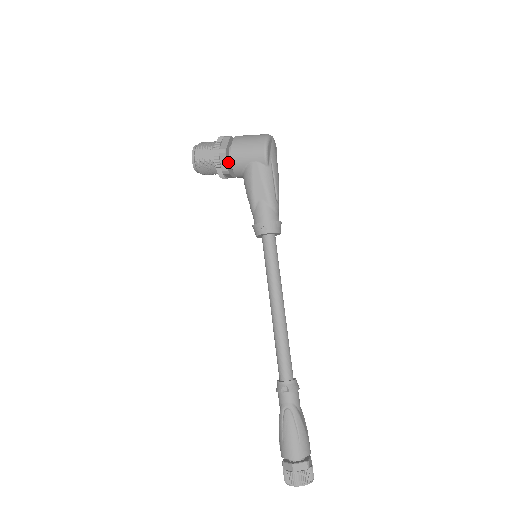
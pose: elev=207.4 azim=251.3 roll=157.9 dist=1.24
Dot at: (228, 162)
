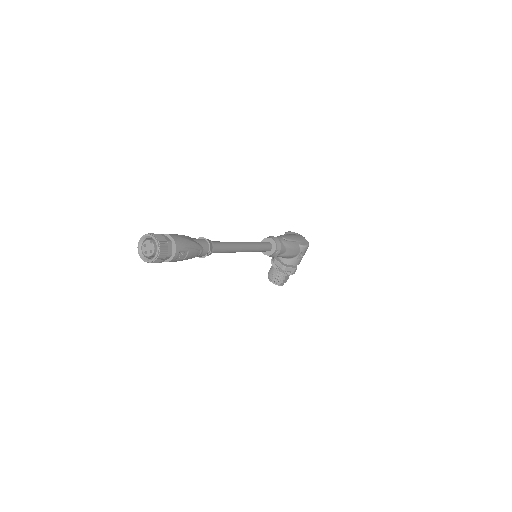
Dot at: (277, 257)
